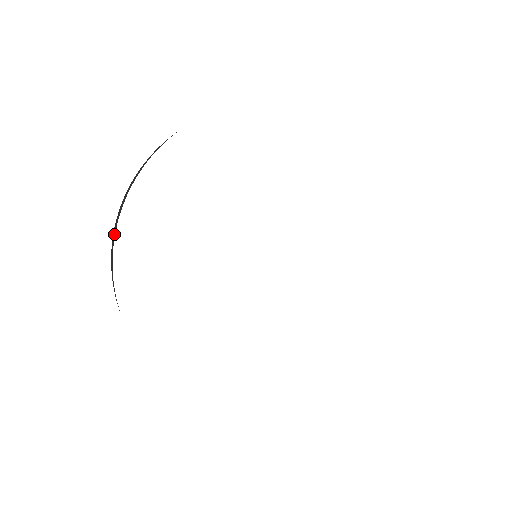
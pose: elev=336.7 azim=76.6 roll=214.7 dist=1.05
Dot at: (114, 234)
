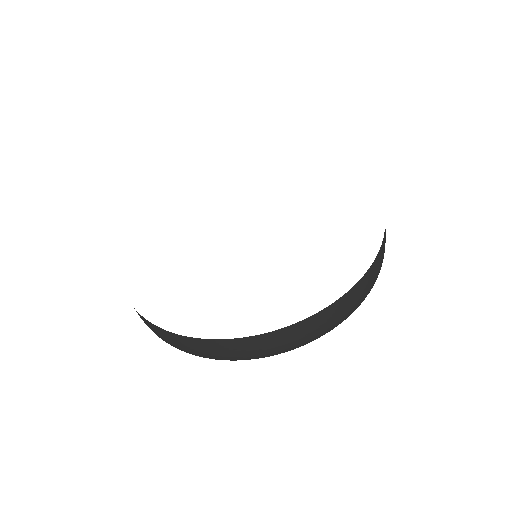
Dot at: occluded
